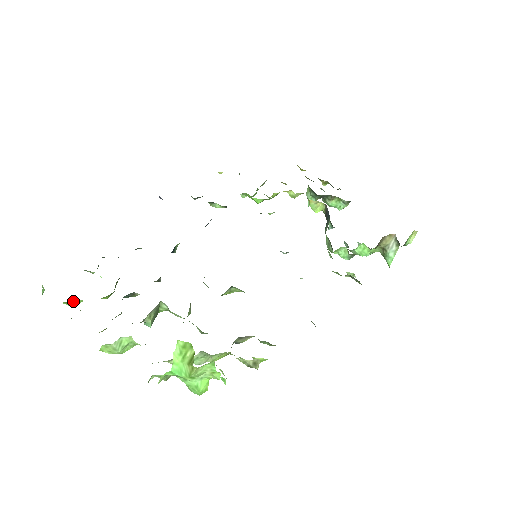
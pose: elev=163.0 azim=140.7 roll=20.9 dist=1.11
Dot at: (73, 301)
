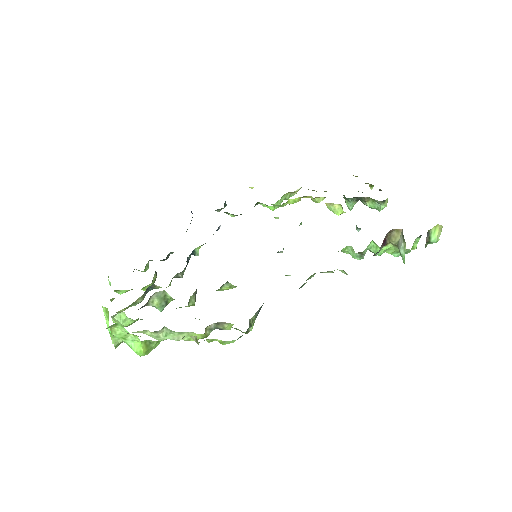
Dot at: (119, 290)
